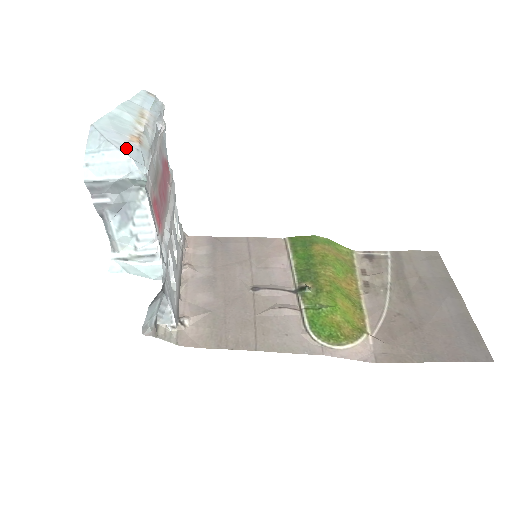
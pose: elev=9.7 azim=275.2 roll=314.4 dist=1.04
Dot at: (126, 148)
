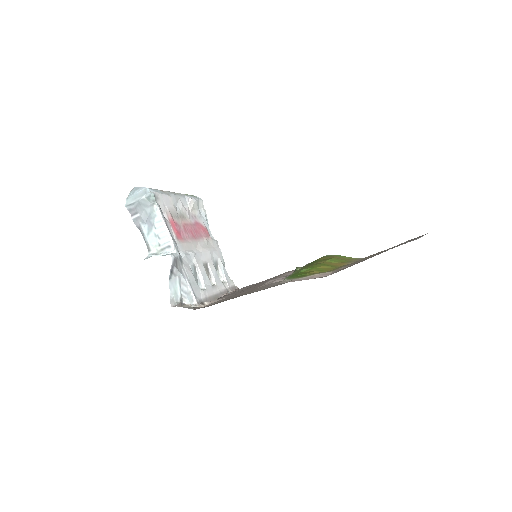
Dot at: occluded
